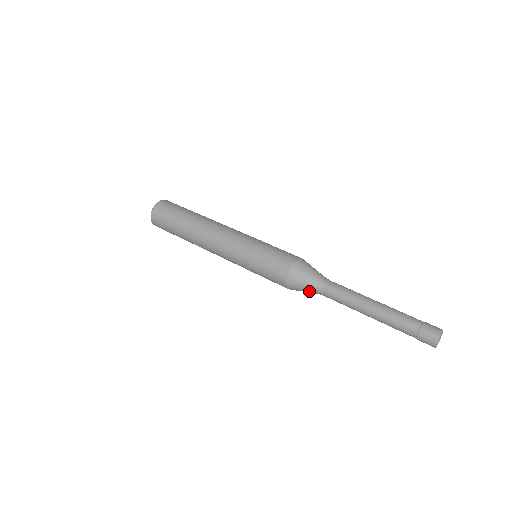
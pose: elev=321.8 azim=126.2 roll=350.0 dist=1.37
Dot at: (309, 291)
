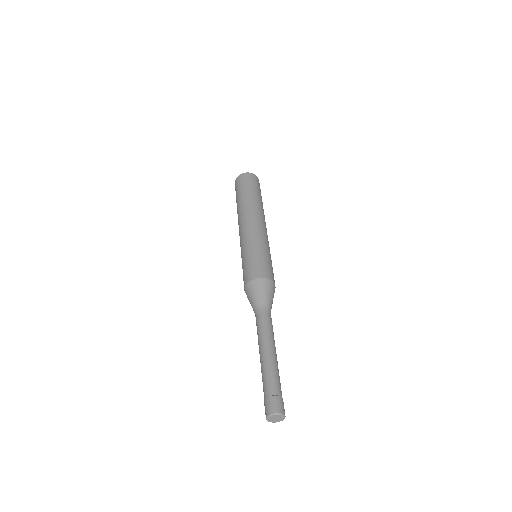
Dot at: (253, 302)
